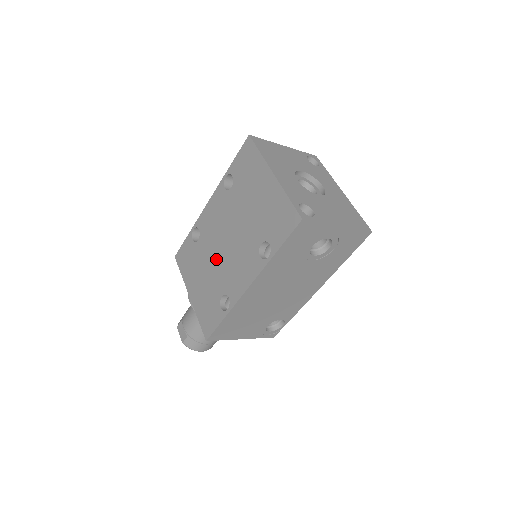
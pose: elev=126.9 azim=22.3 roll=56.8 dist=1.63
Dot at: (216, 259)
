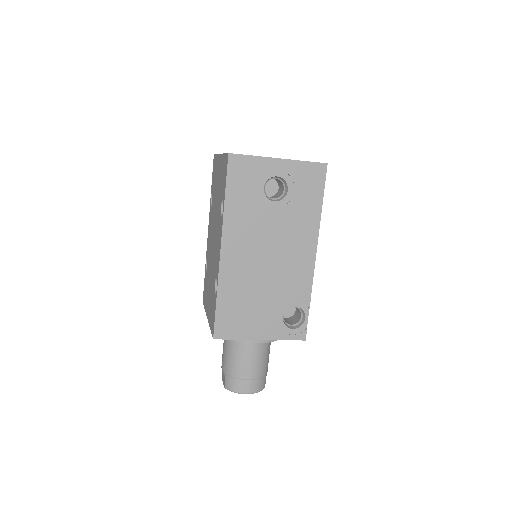
Dot at: (212, 262)
